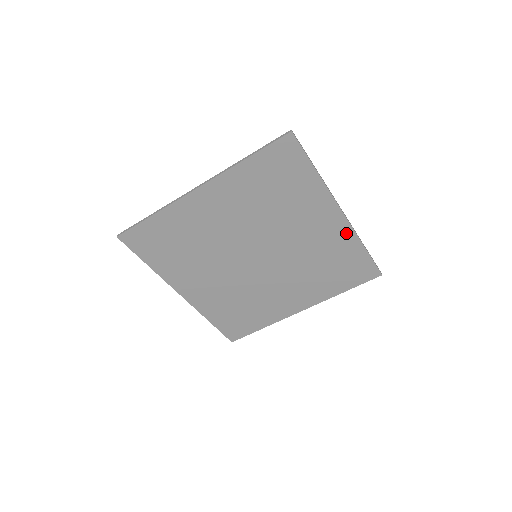
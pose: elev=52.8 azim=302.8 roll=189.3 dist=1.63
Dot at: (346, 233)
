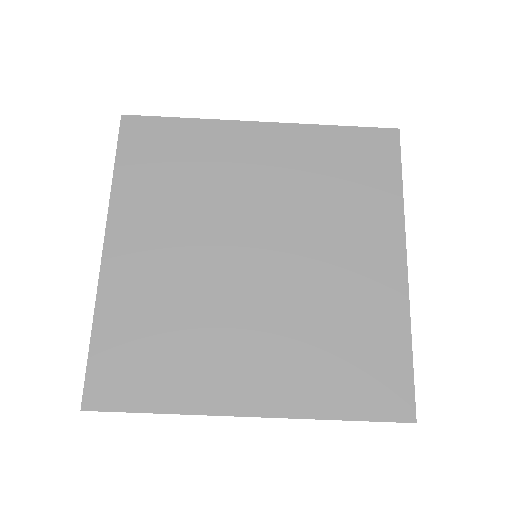
Dot at: (396, 299)
